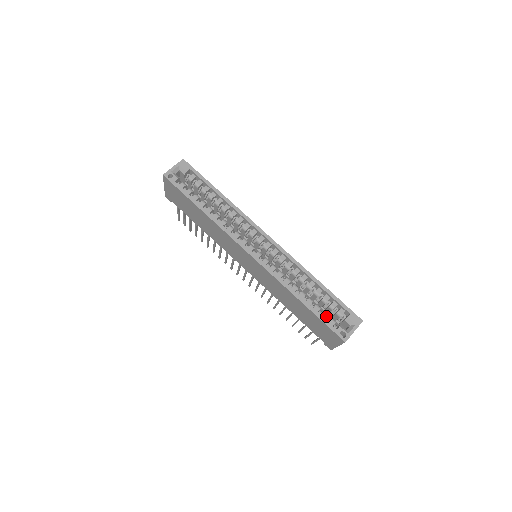
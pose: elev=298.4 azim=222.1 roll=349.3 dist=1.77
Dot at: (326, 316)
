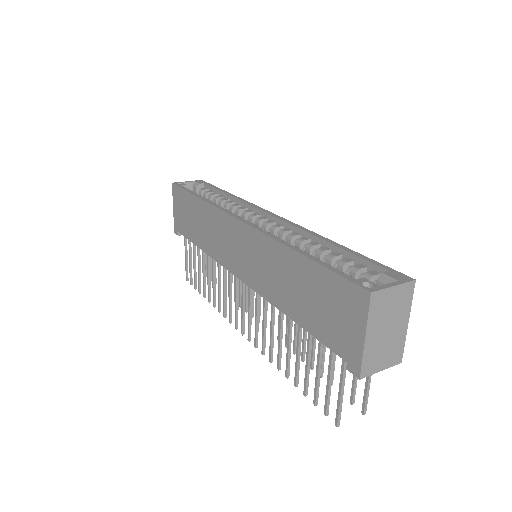
Dot at: occluded
